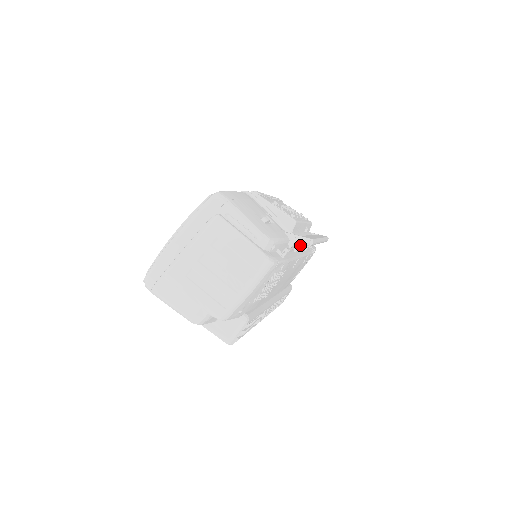
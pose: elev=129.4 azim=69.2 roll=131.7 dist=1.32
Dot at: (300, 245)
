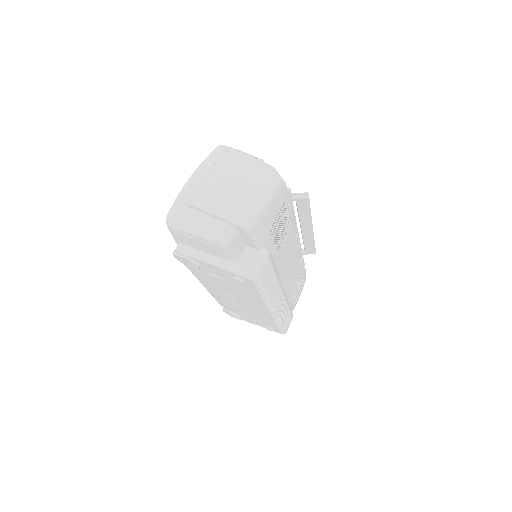
Dot at: occluded
